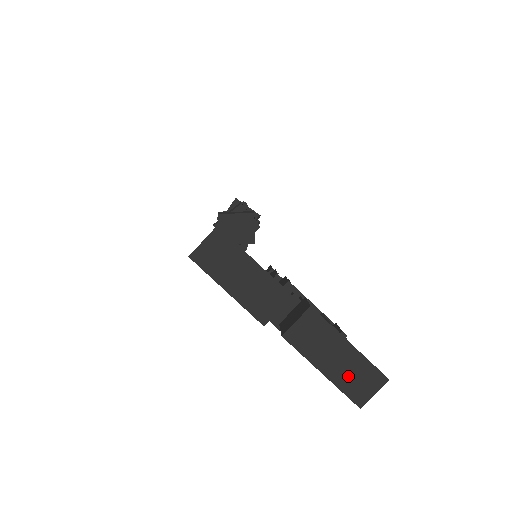
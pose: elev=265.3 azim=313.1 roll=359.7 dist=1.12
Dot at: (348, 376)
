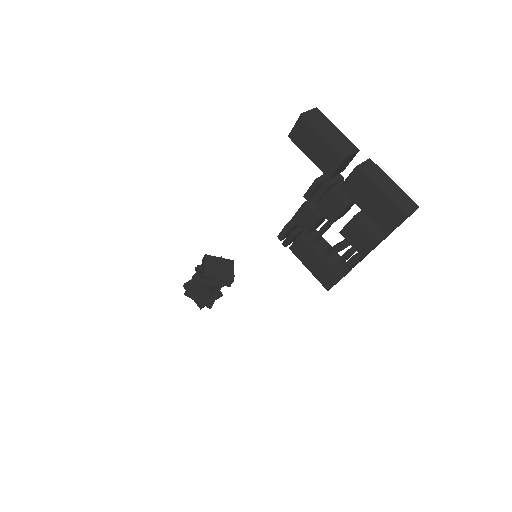
Dot at: (396, 198)
